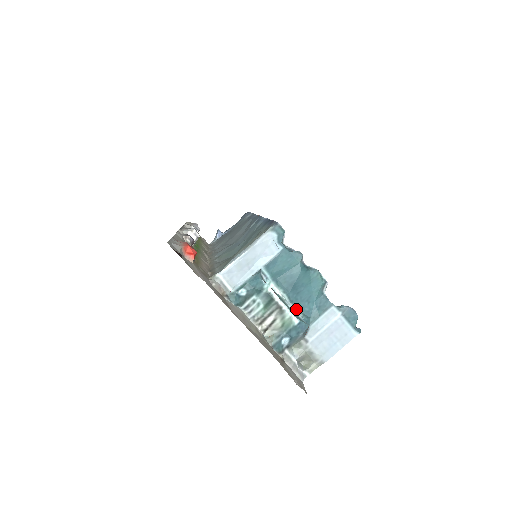
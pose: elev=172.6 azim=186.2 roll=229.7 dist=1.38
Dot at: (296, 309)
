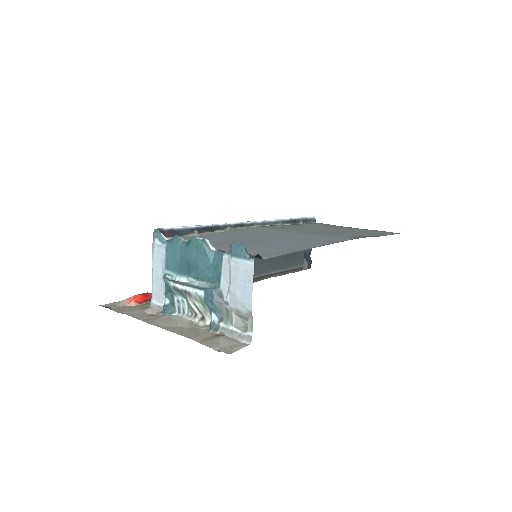
Dot at: (204, 282)
